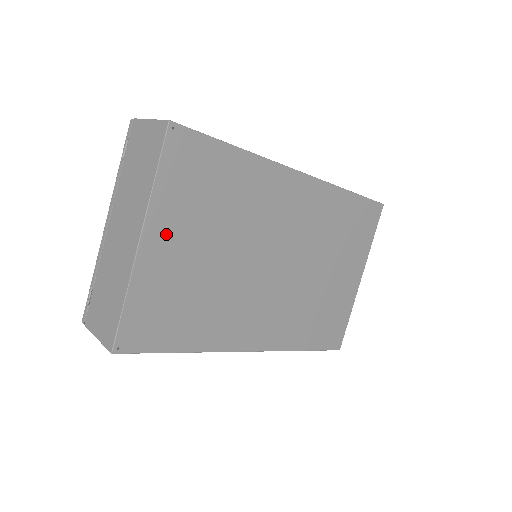
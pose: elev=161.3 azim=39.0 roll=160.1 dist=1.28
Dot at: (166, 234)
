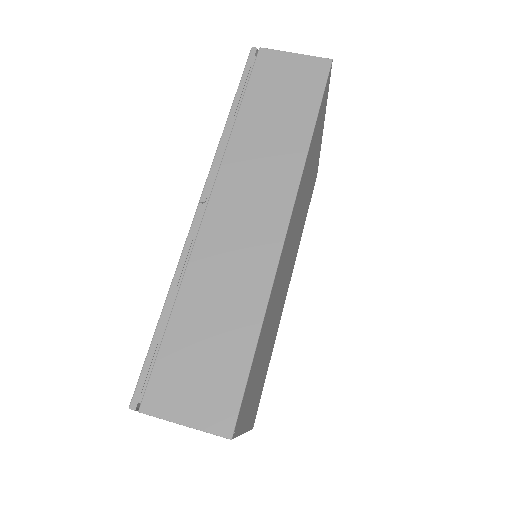
Dot at: (251, 406)
